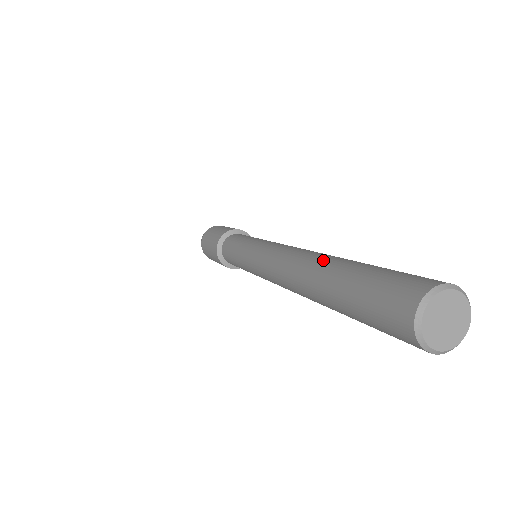
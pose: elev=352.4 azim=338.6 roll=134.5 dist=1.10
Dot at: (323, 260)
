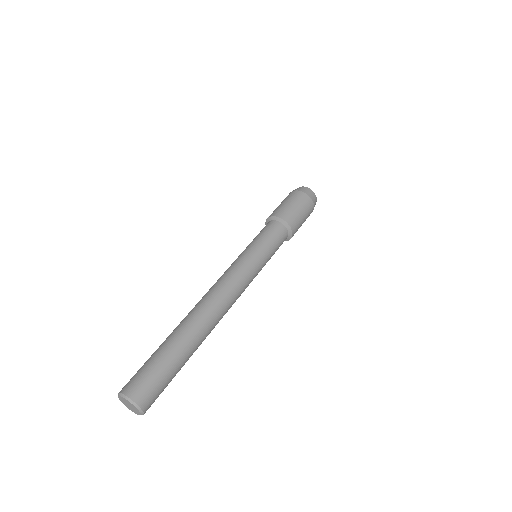
Dot at: (180, 323)
